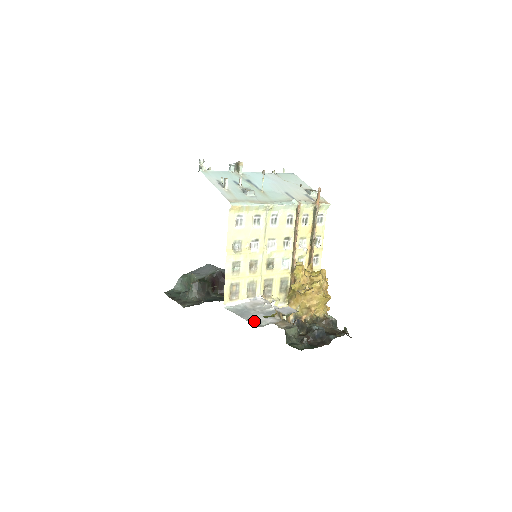
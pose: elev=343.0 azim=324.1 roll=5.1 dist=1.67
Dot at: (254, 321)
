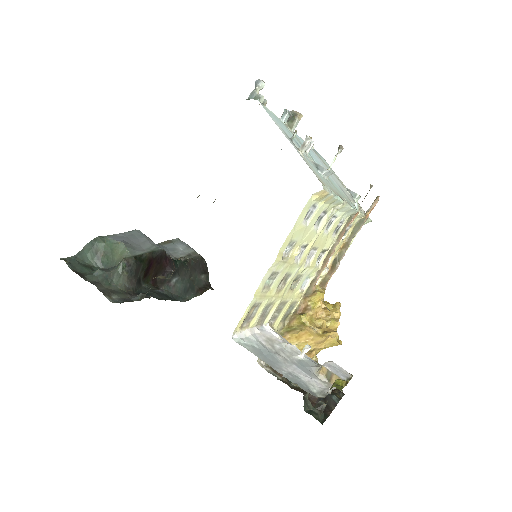
Dot at: (298, 381)
